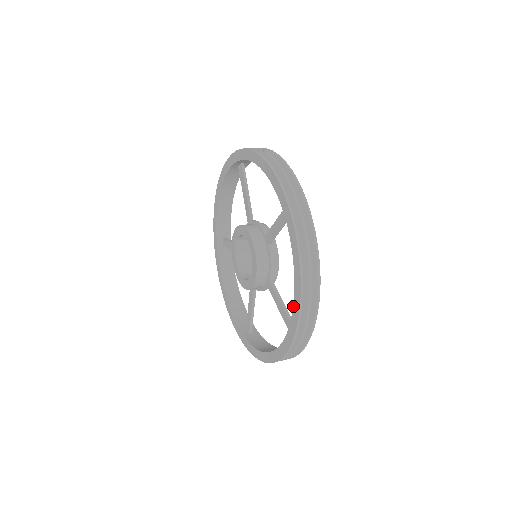
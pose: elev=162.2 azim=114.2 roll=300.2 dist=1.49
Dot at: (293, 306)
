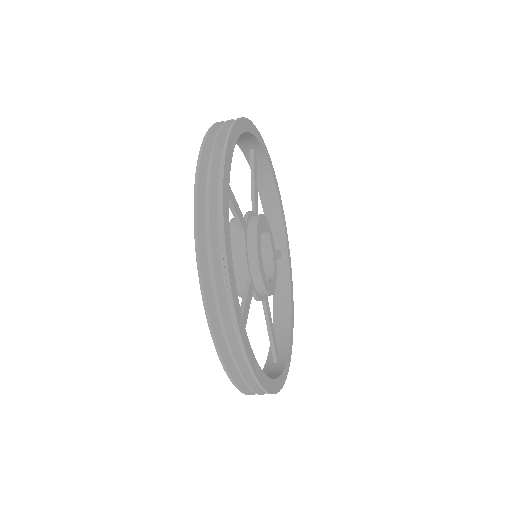
Dot at: occluded
